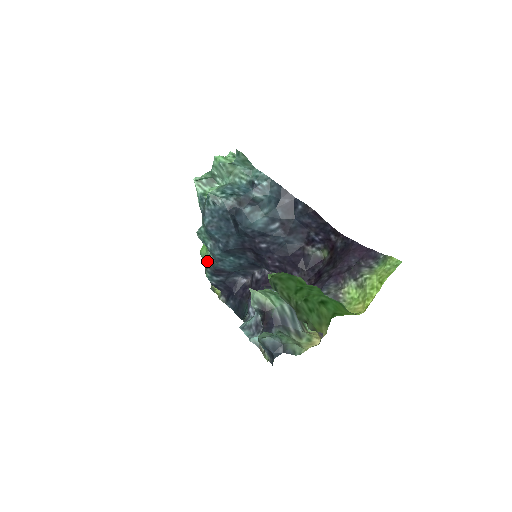
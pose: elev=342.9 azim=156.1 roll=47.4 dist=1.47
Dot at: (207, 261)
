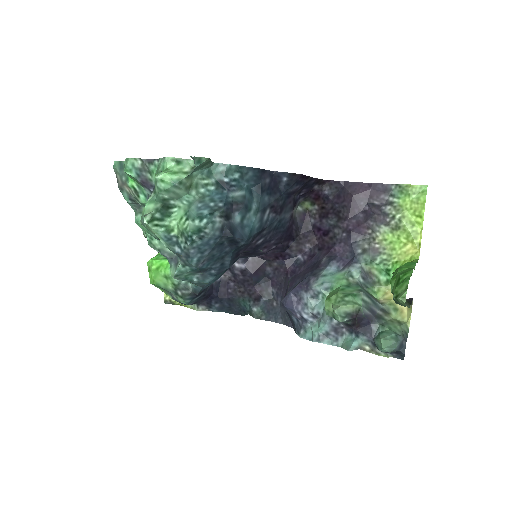
Dot at: (179, 290)
